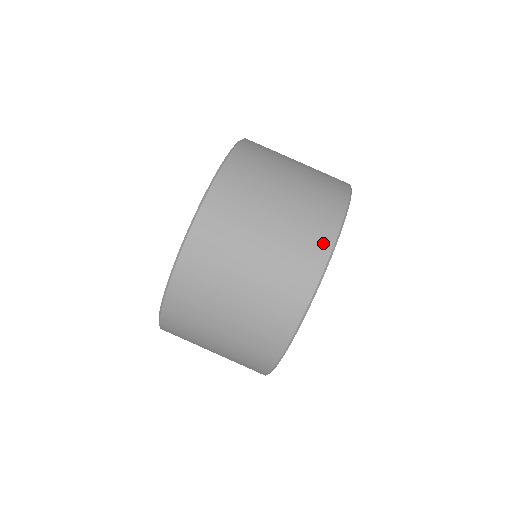
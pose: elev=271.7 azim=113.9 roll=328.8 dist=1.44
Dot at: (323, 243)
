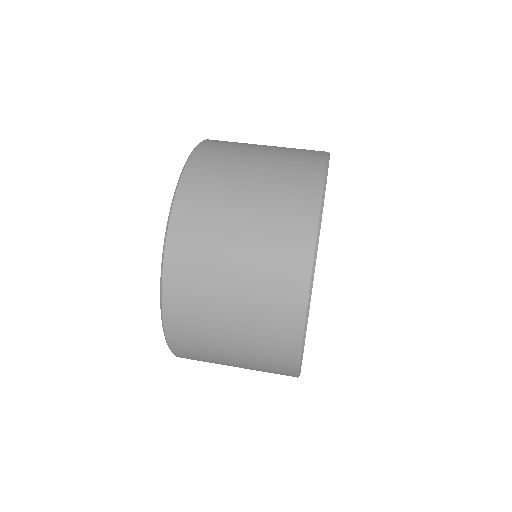
Dot at: (310, 195)
